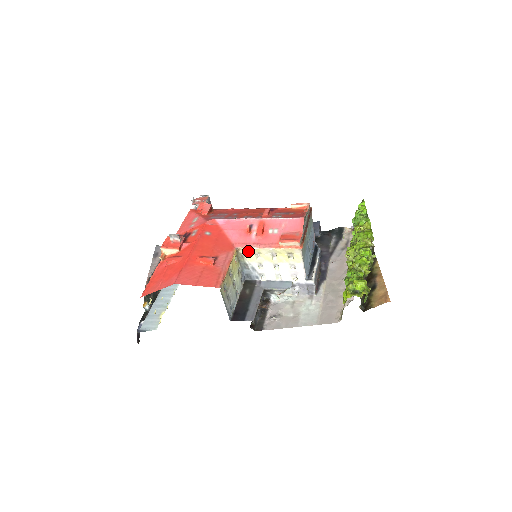
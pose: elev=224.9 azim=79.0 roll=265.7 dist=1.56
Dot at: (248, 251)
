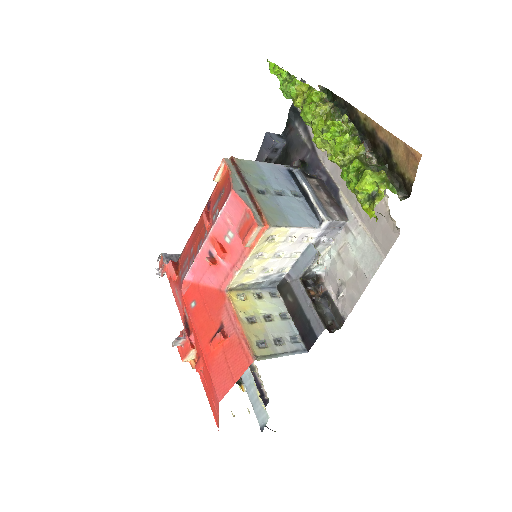
Dot at: (237, 280)
